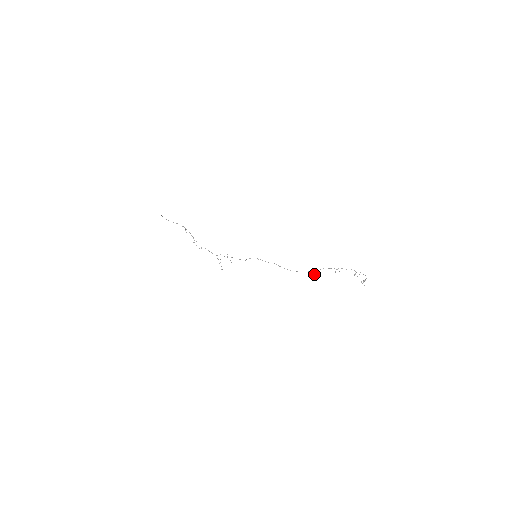
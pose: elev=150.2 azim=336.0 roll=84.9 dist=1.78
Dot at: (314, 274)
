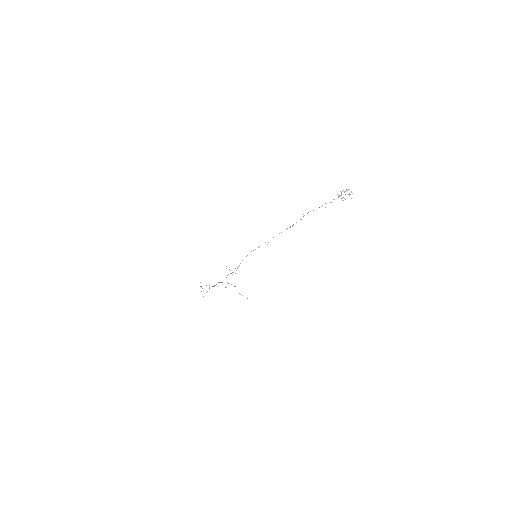
Dot at: occluded
